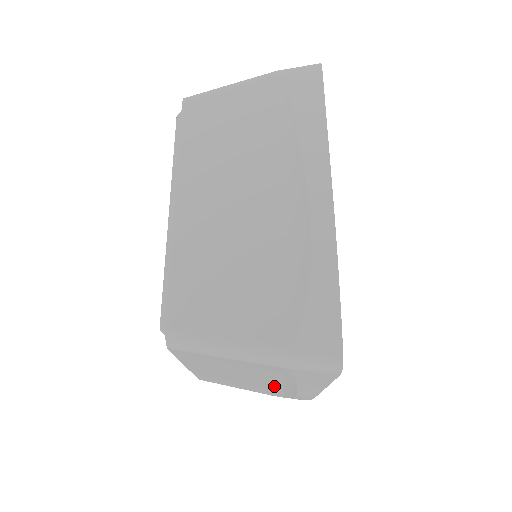
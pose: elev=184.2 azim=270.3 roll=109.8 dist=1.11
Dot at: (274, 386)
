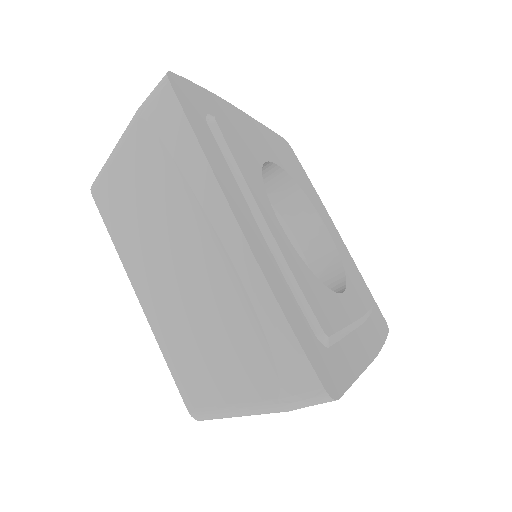
Dot at: (208, 264)
